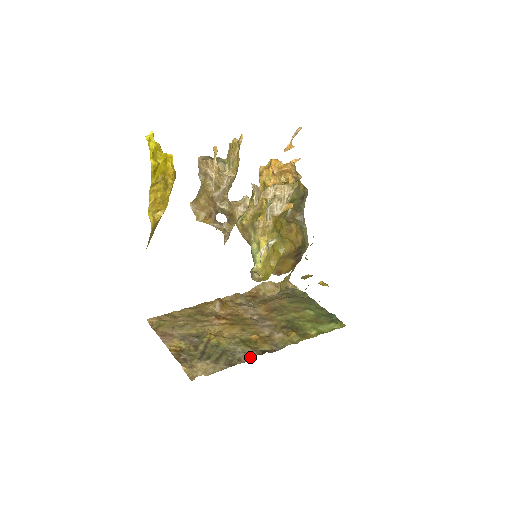
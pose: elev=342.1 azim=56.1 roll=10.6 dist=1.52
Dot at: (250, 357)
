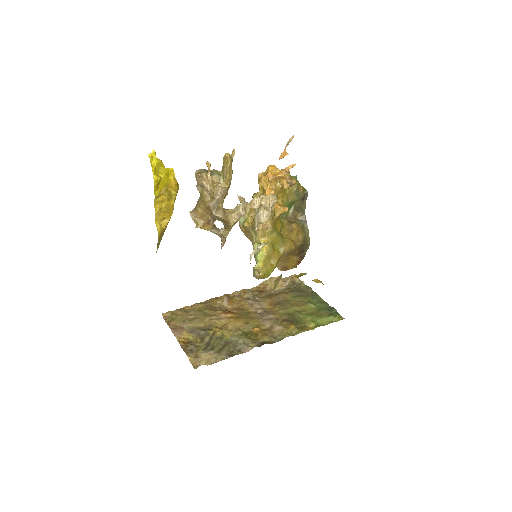
Dot at: (249, 348)
